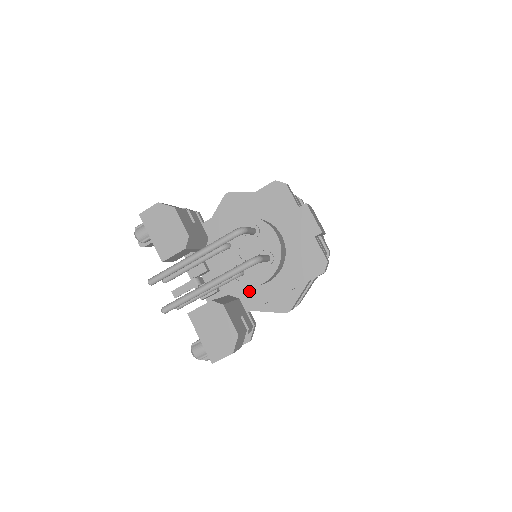
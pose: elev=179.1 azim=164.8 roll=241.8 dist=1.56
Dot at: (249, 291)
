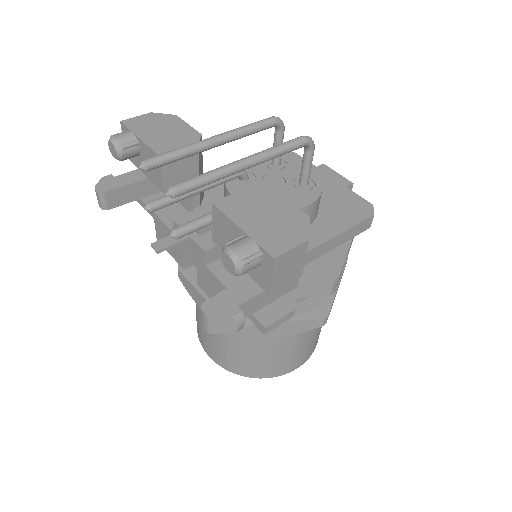
Dot at: occluded
